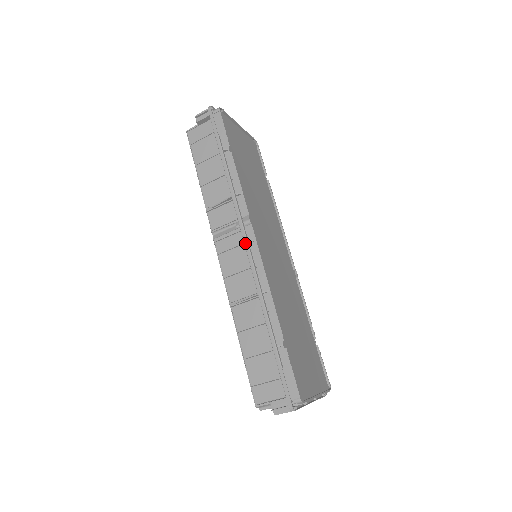
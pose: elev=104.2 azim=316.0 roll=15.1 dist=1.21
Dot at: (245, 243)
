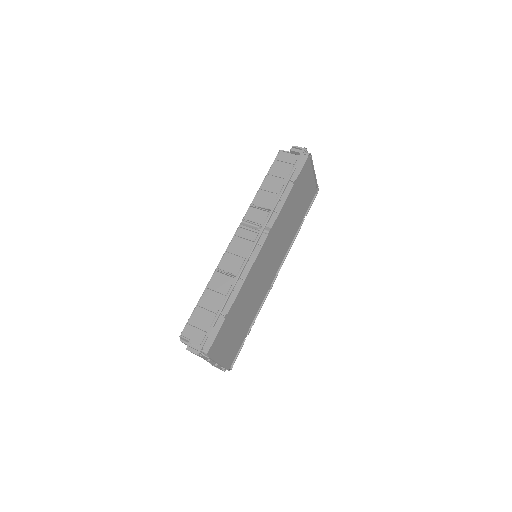
Dot at: (255, 242)
